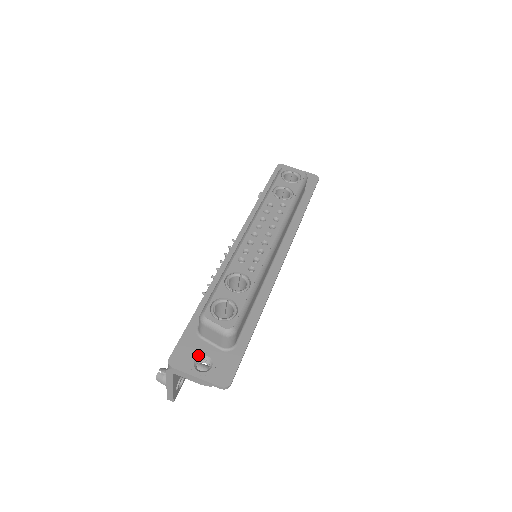
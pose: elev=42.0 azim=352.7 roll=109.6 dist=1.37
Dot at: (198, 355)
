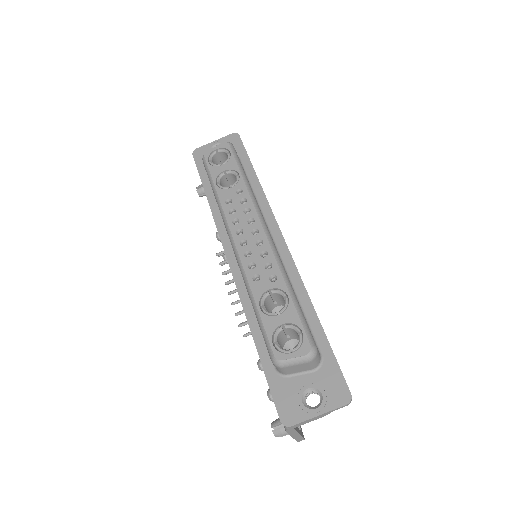
Dot at: (300, 395)
